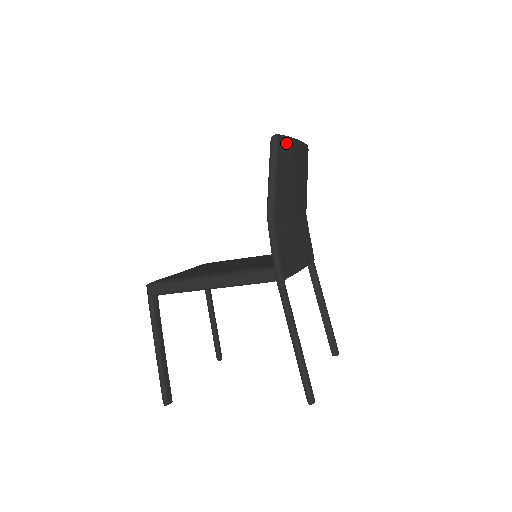
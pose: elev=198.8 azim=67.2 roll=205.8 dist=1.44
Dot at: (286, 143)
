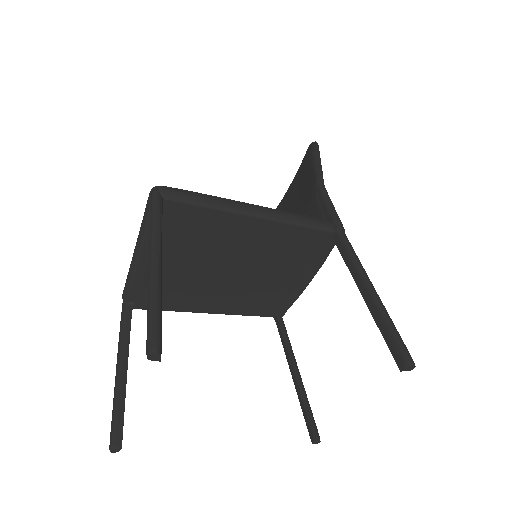
Dot at: occluded
